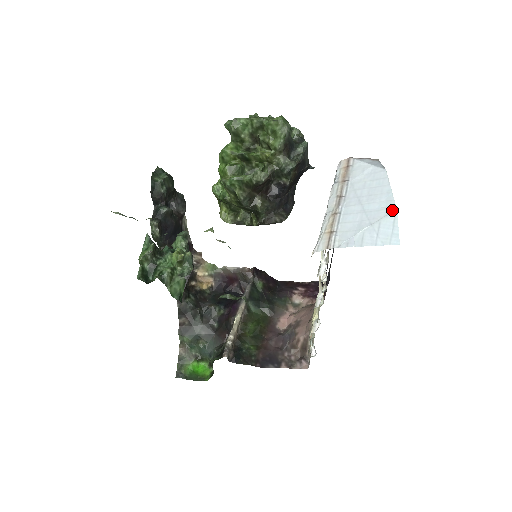
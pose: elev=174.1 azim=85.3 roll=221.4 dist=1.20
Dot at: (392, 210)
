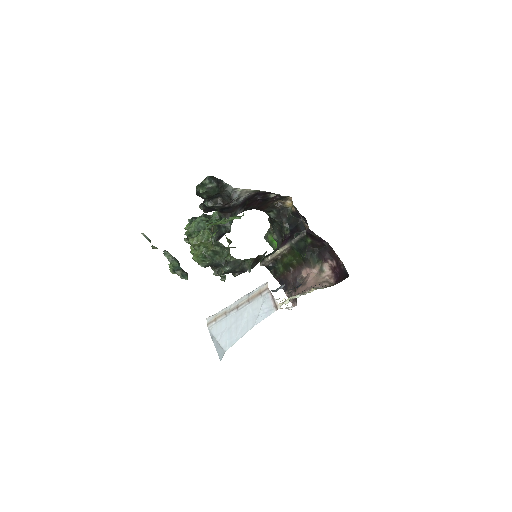
Dot at: (224, 349)
